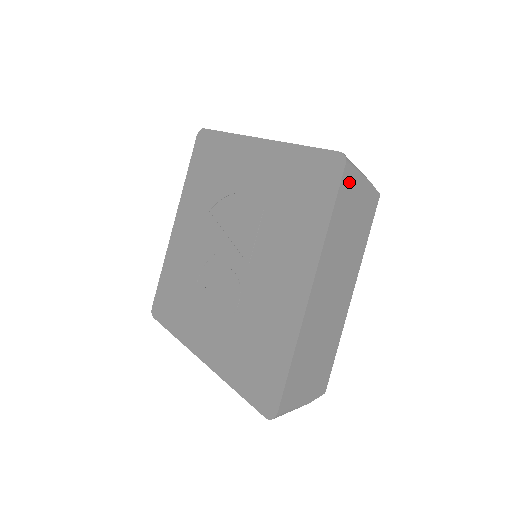
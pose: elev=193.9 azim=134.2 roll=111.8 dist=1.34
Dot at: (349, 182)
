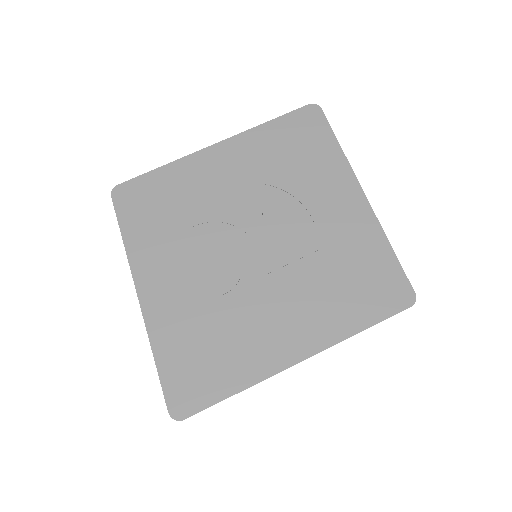
Dot at: occluded
